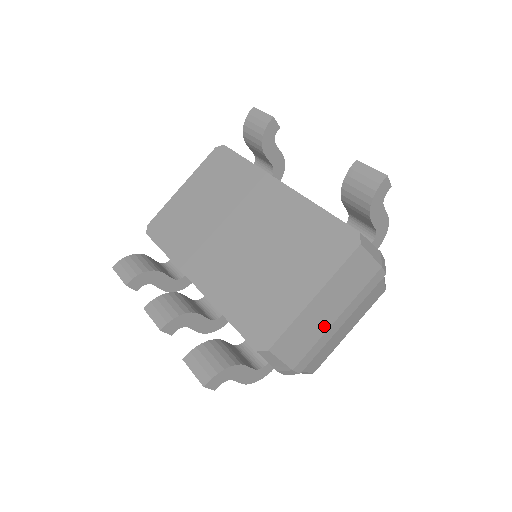
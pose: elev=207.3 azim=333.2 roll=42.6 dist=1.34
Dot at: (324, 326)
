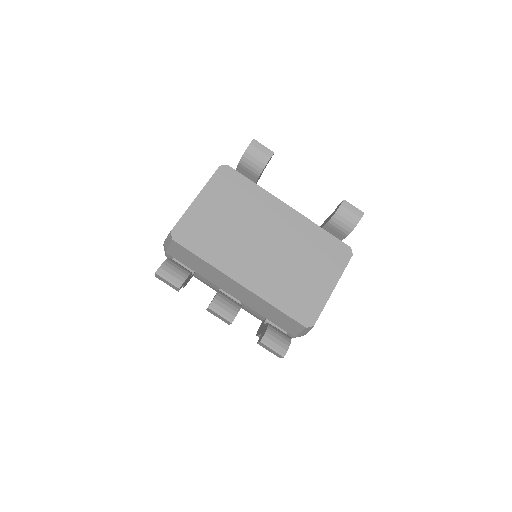
Dot at: occluded
